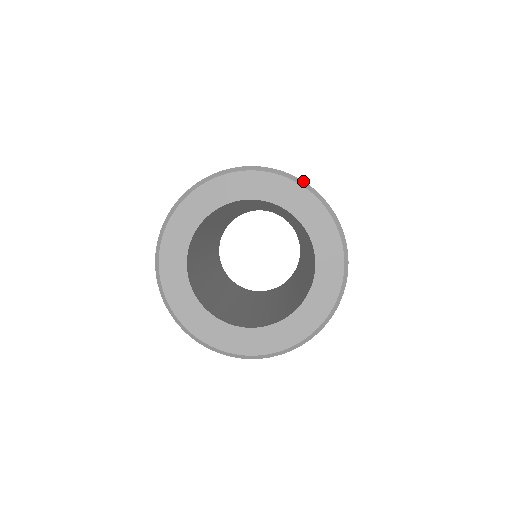
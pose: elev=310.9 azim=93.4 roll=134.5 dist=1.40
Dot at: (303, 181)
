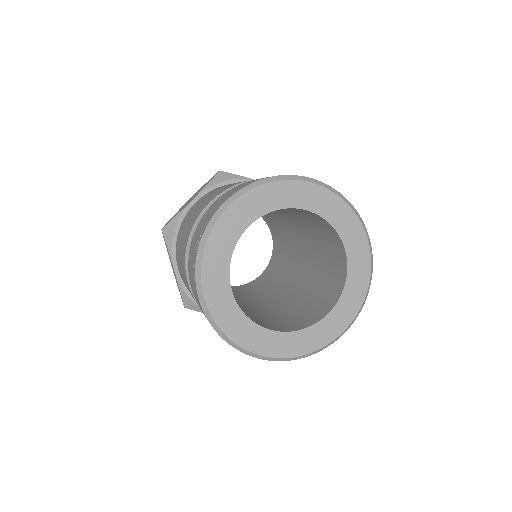
Dot at: (313, 179)
